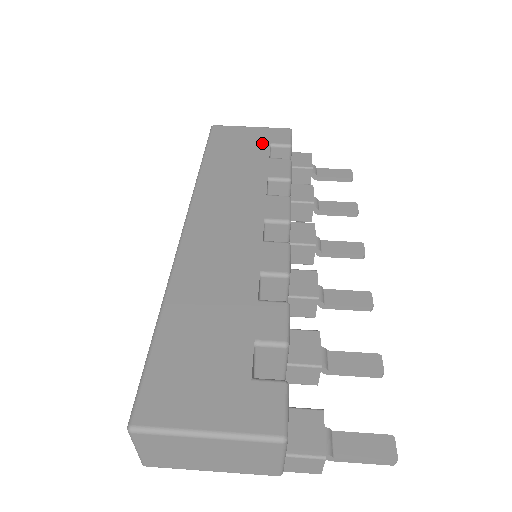
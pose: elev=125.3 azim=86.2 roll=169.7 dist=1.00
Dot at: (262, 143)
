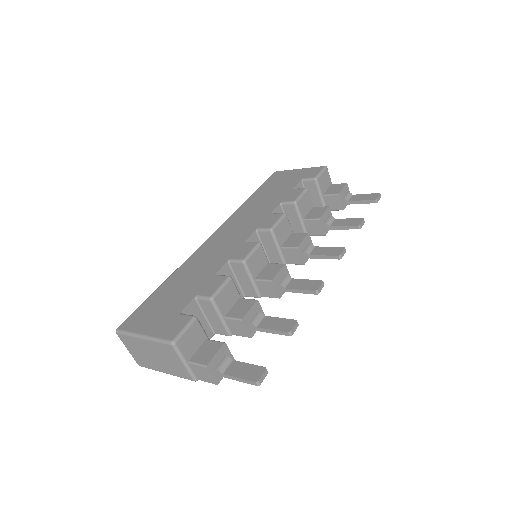
Dot at: (296, 179)
